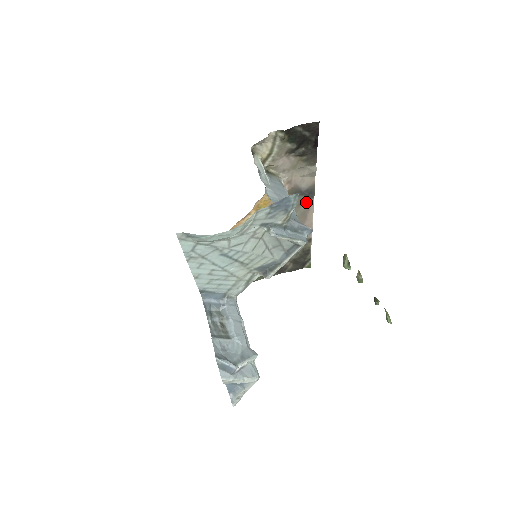
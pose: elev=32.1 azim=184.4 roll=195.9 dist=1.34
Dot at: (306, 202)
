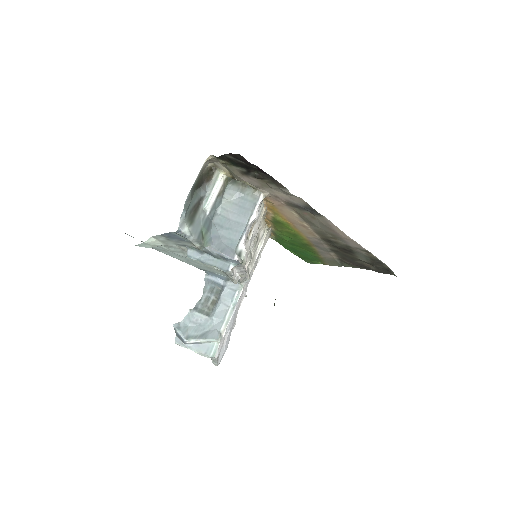
Dot at: (319, 217)
